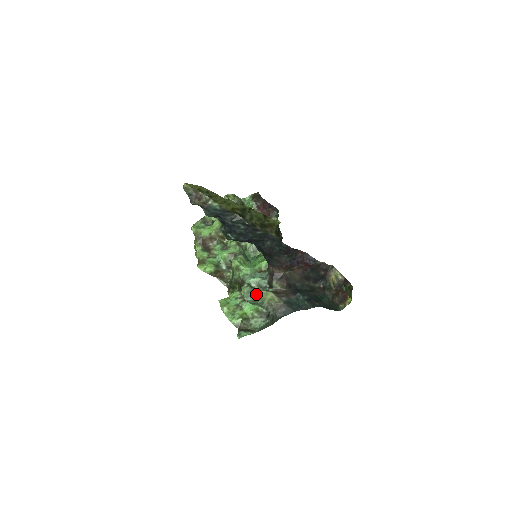
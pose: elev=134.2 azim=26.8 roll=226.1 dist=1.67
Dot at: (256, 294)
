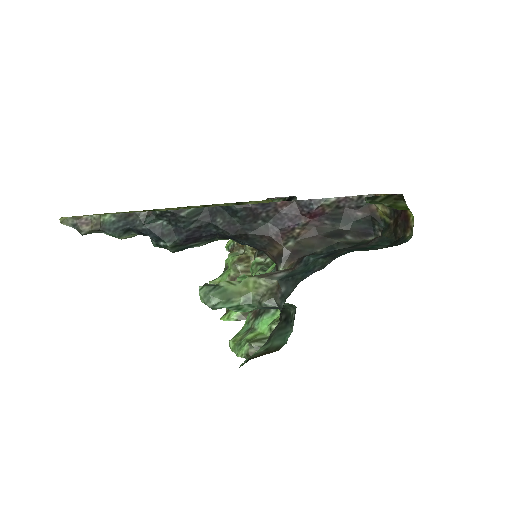
Dot at: (222, 291)
